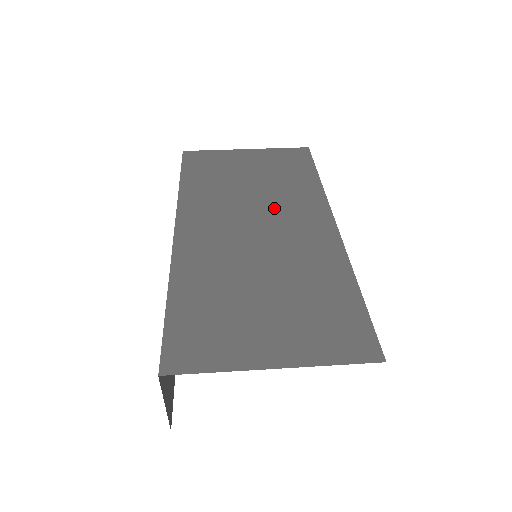
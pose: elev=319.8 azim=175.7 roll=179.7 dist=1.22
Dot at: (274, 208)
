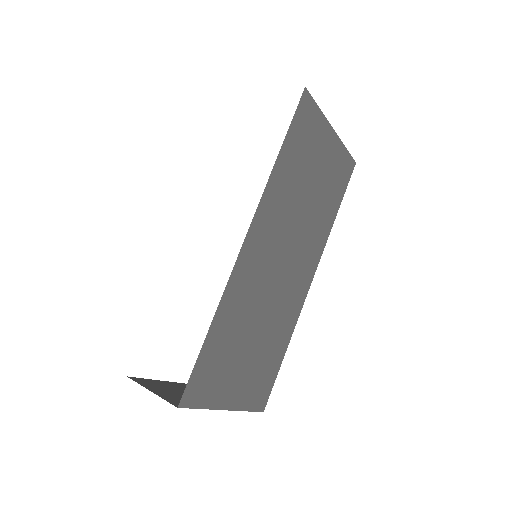
Dot at: (301, 244)
